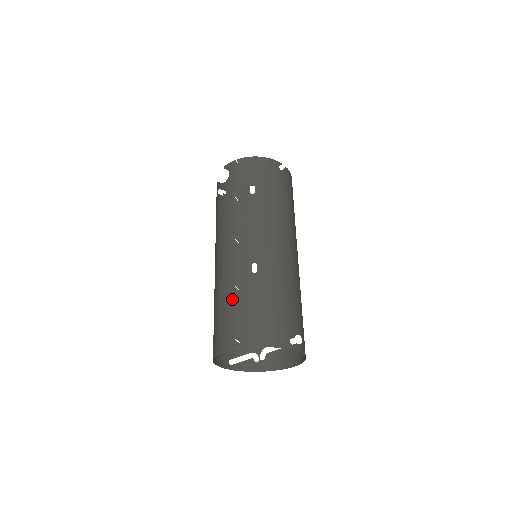
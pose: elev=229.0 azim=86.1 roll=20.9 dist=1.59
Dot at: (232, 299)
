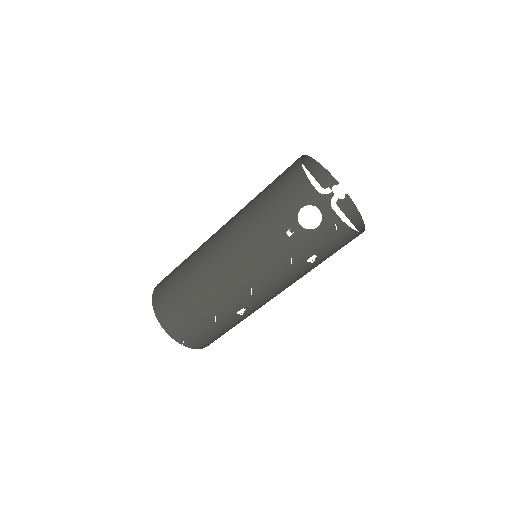
Dot at: (205, 316)
